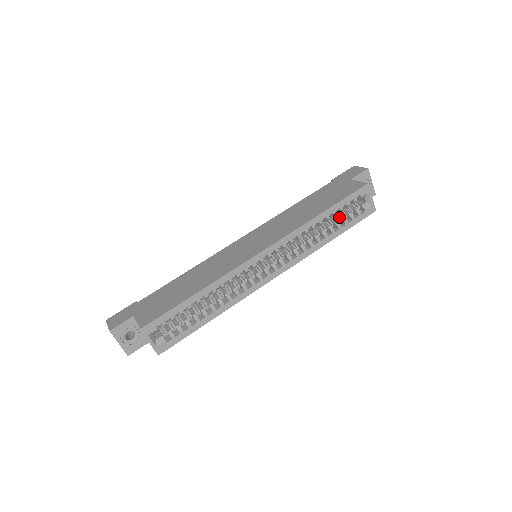
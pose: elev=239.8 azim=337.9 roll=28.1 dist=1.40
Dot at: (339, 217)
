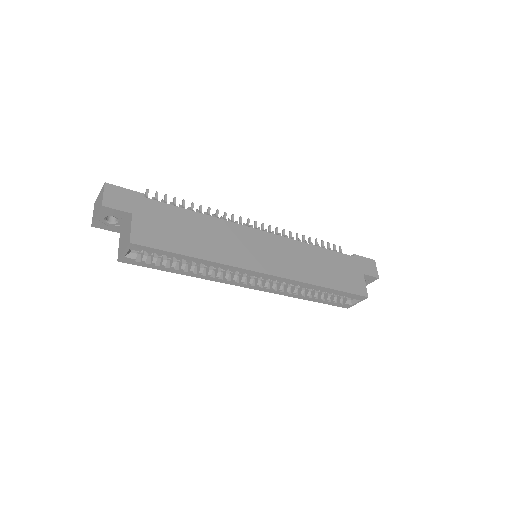
Dot at: occluded
